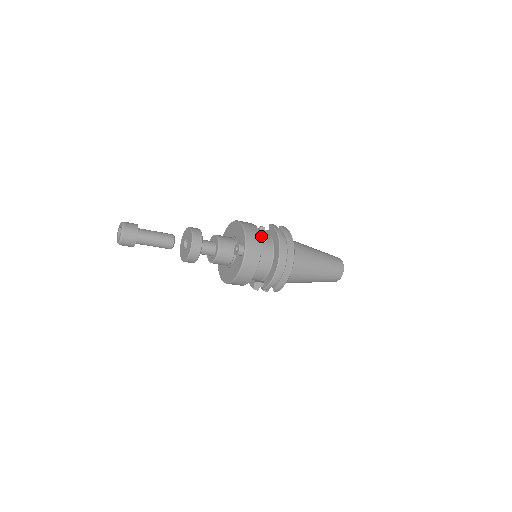
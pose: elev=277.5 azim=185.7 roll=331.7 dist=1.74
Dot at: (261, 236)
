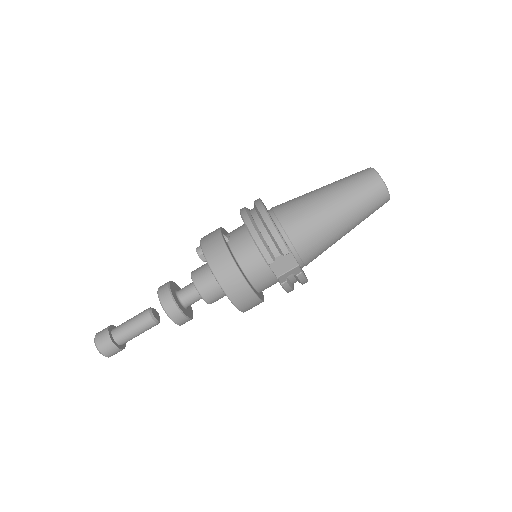
Dot at: occluded
